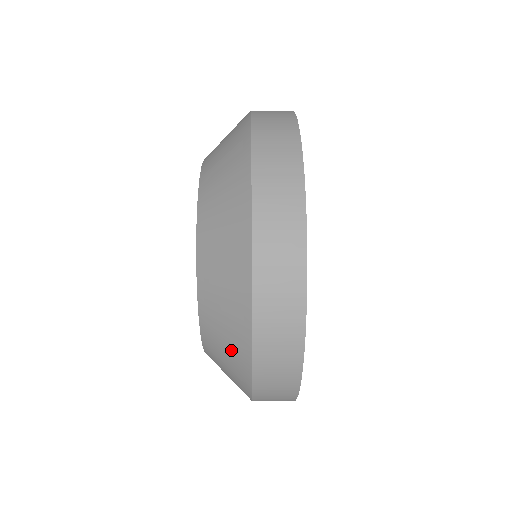
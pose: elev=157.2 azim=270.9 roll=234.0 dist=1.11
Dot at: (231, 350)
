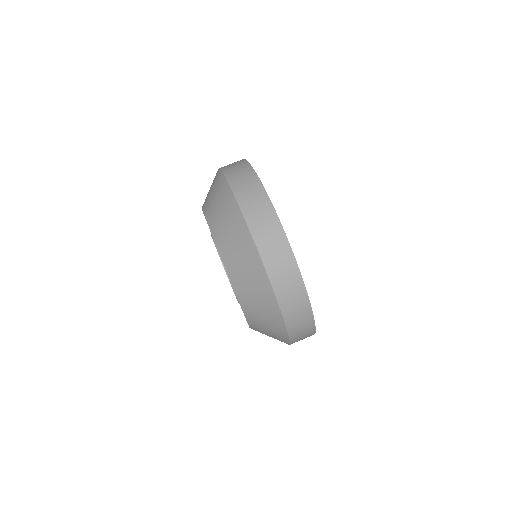
Dot at: occluded
